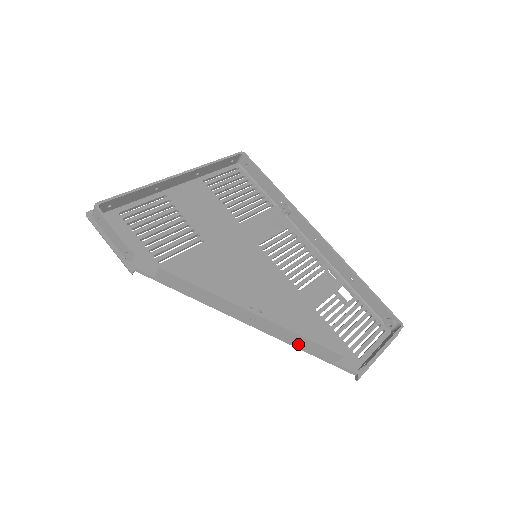
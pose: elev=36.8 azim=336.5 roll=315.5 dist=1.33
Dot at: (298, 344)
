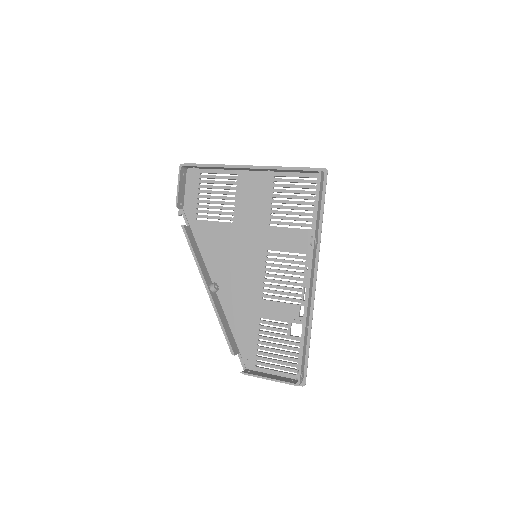
Dot at: (225, 323)
